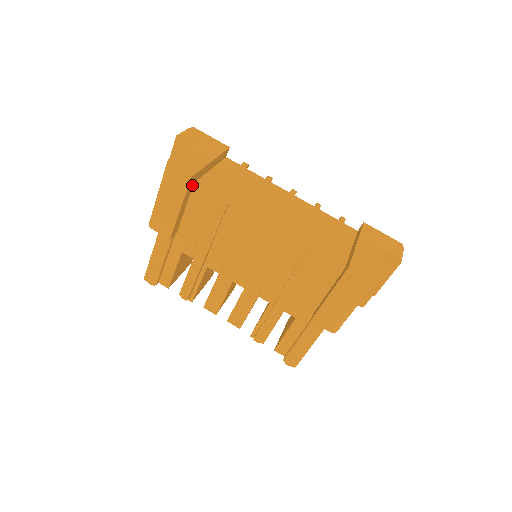
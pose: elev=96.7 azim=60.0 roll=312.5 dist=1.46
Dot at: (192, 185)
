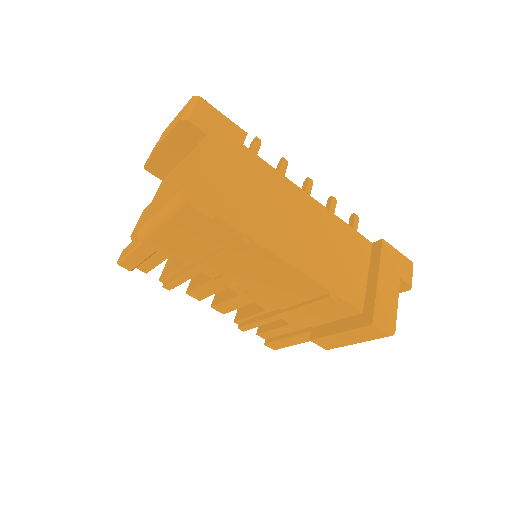
Dot at: occluded
